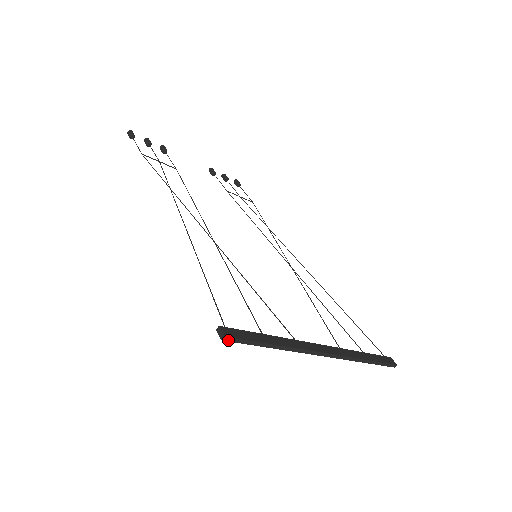
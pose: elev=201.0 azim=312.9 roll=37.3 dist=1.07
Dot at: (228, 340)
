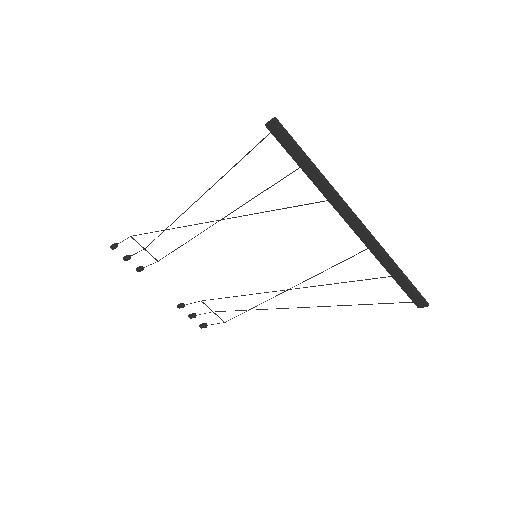
Dot at: (278, 124)
